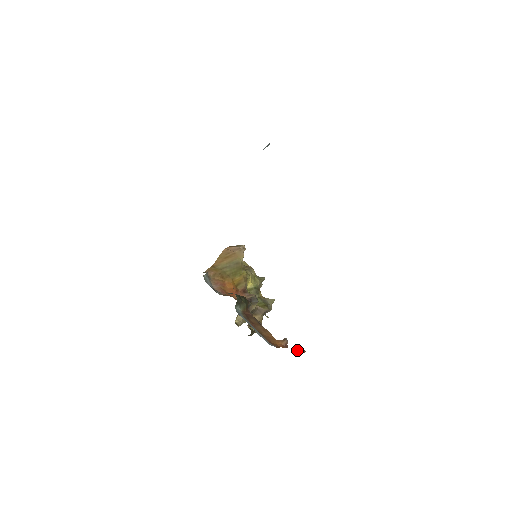
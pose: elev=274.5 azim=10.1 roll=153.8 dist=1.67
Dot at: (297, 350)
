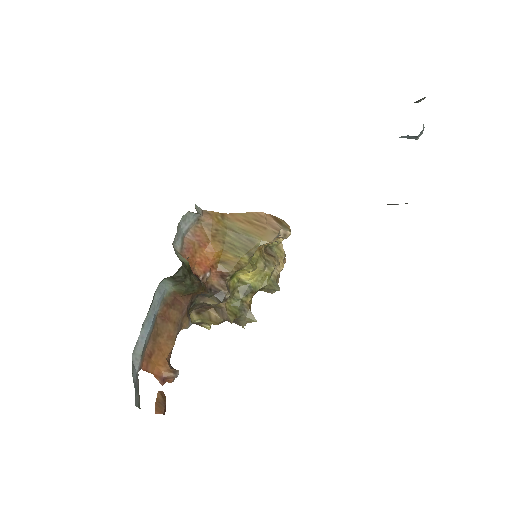
Dot at: (159, 399)
